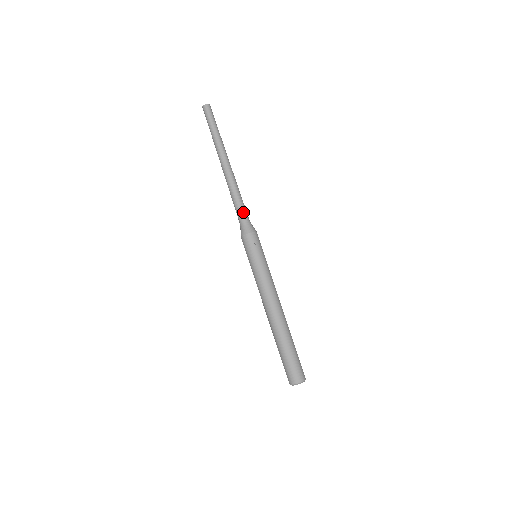
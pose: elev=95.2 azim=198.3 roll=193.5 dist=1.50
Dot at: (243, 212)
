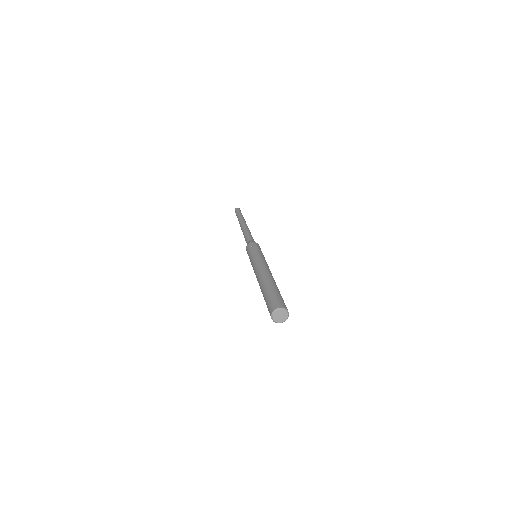
Dot at: (248, 238)
